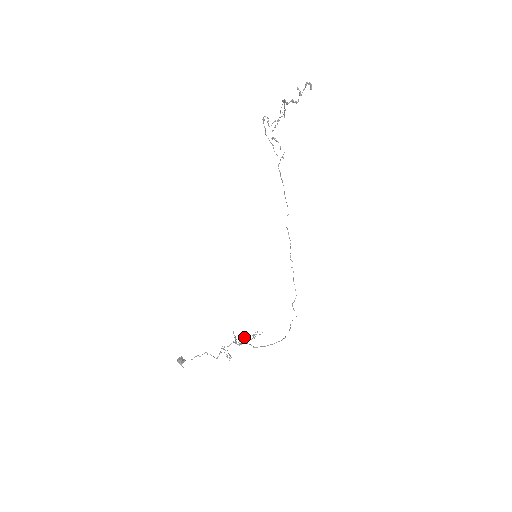
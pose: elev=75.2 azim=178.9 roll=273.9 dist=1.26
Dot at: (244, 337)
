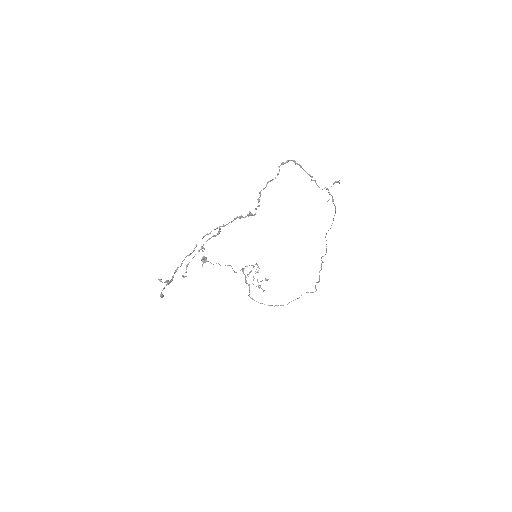
Dot at: occluded
